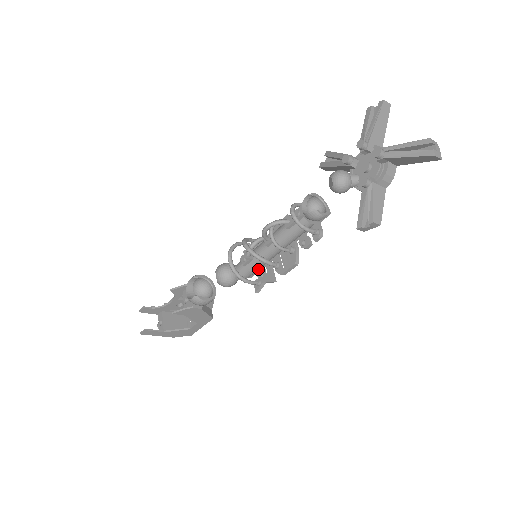
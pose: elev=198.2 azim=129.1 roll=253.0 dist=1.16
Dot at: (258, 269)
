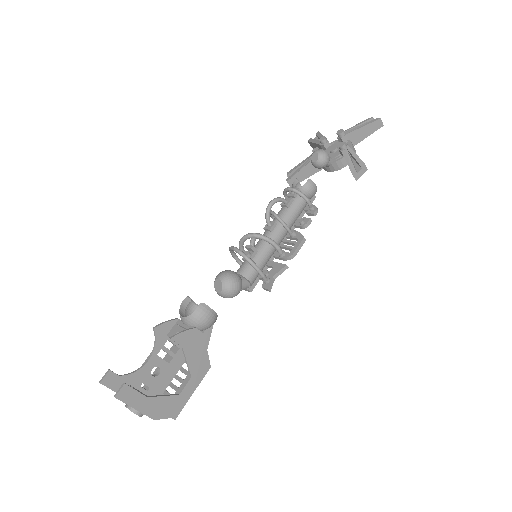
Dot at: (262, 268)
